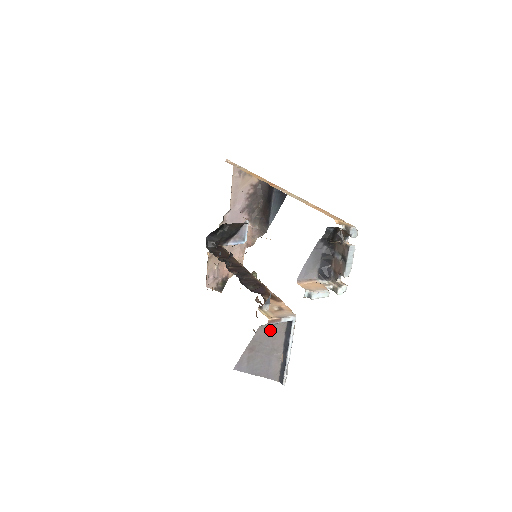
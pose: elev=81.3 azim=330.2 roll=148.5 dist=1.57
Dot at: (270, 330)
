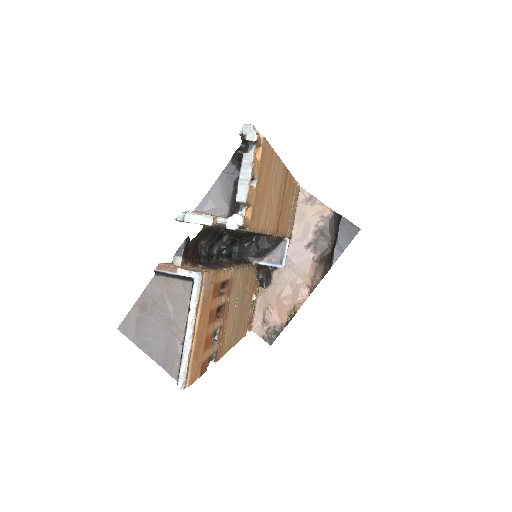
Dot at: (169, 288)
